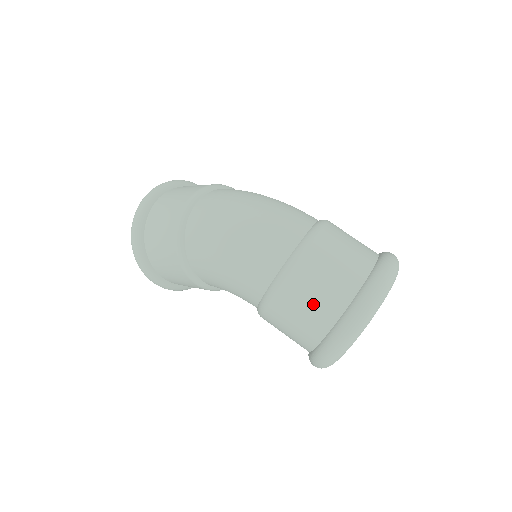
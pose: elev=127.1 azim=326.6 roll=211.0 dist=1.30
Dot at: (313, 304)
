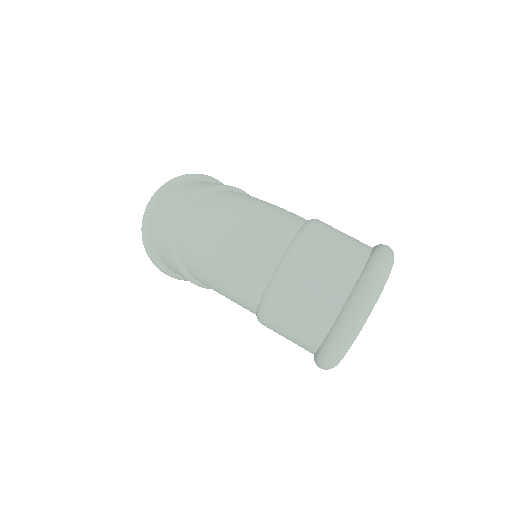
Dot at: (298, 326)
